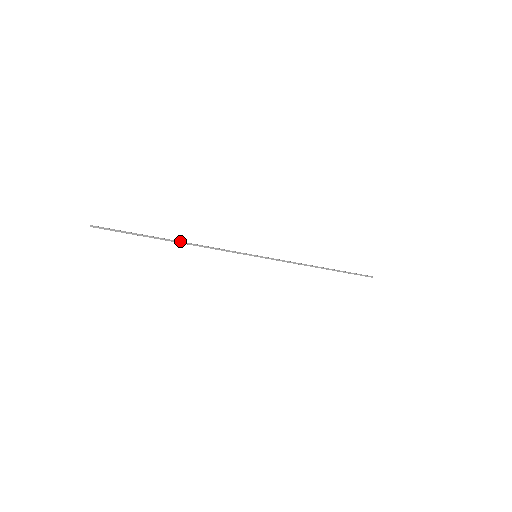
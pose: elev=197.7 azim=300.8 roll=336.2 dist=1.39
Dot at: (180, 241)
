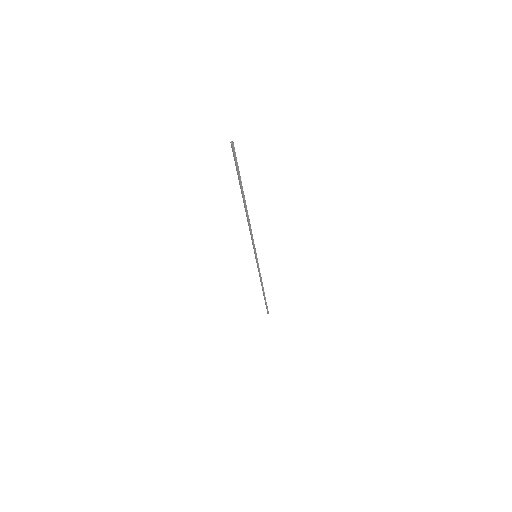
Dot at: occluded
